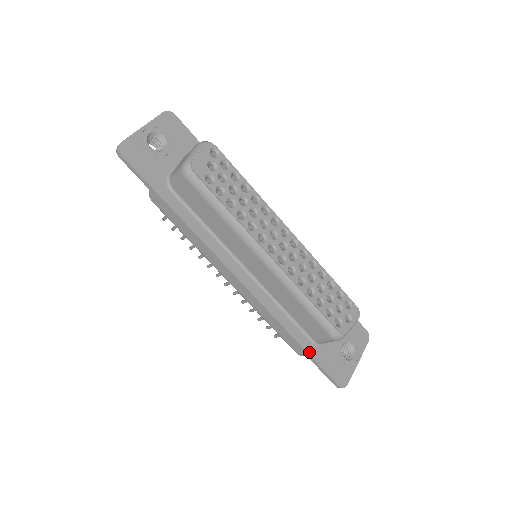
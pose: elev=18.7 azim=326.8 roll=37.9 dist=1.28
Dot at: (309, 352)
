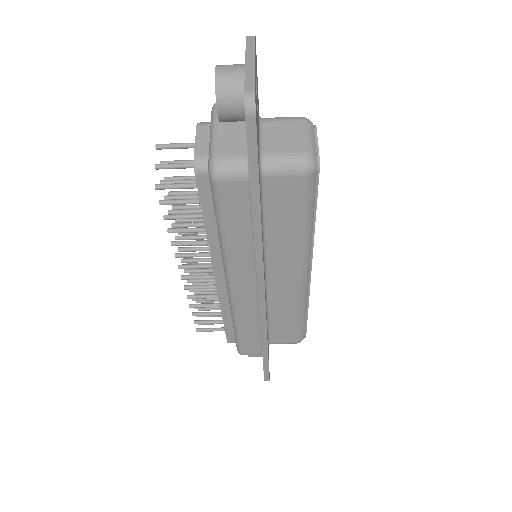
Dot at: occluded
